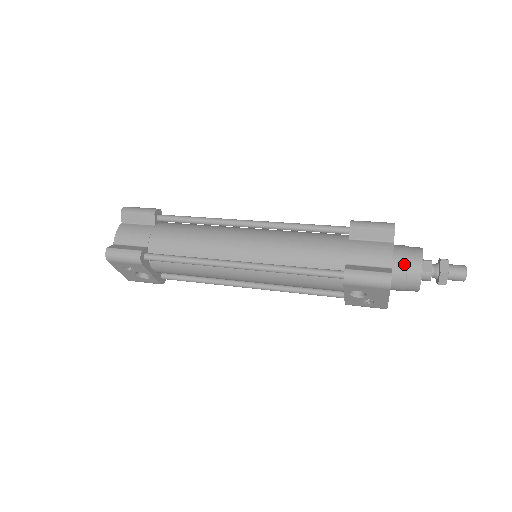
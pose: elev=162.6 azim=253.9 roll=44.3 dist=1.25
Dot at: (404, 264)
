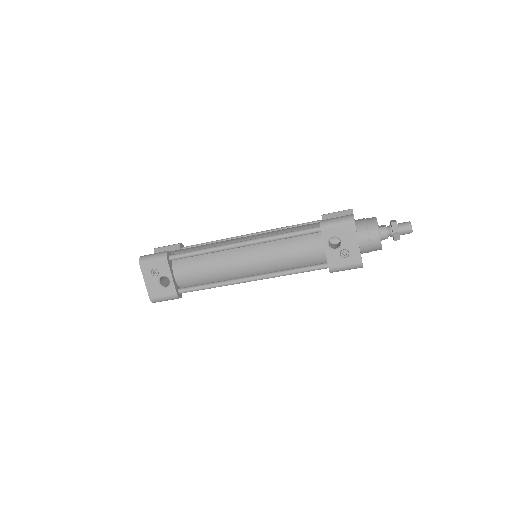
Dot at: (363, 220)
